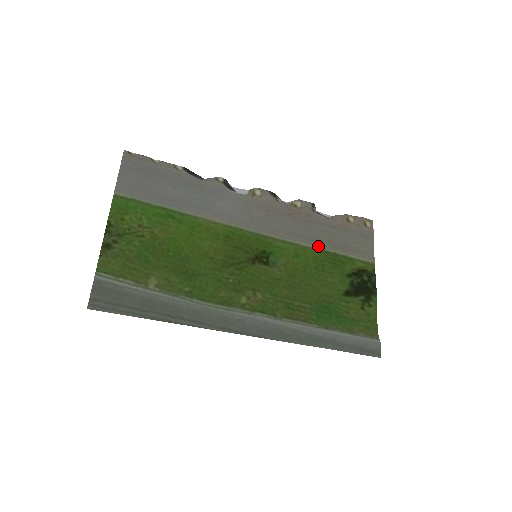
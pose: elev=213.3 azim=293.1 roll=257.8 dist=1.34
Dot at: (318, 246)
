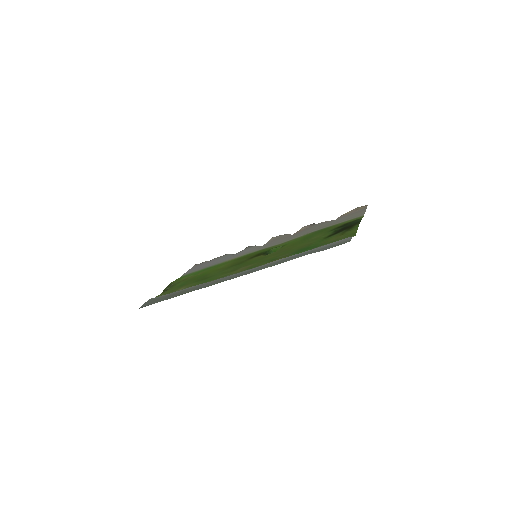
Dot at: (309, 233)
